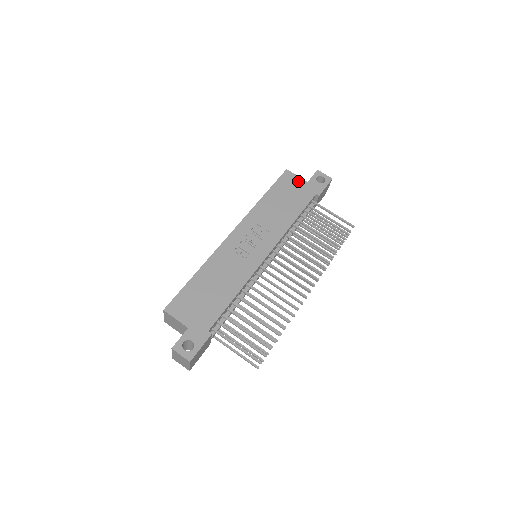
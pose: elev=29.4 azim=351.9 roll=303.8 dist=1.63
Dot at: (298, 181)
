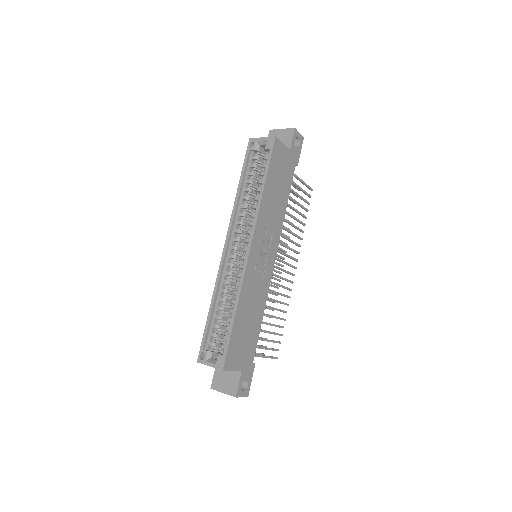
Dot at: (284, 152)
